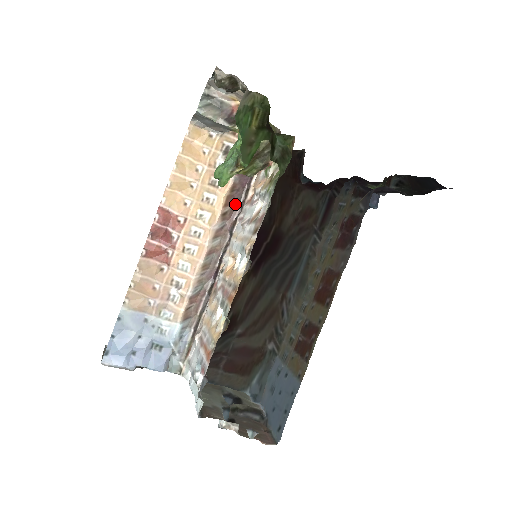
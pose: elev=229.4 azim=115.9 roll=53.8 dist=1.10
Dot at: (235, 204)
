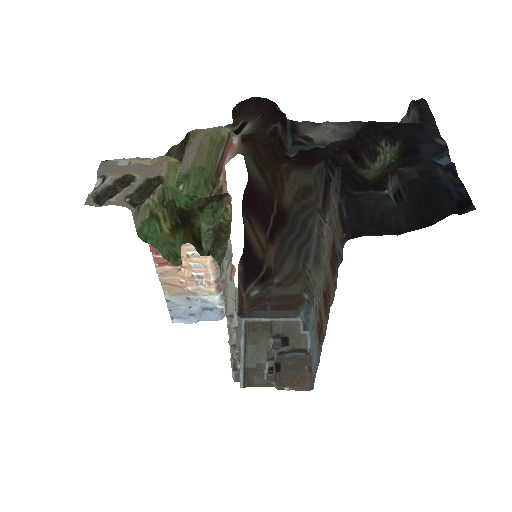
Dot at: occluded
